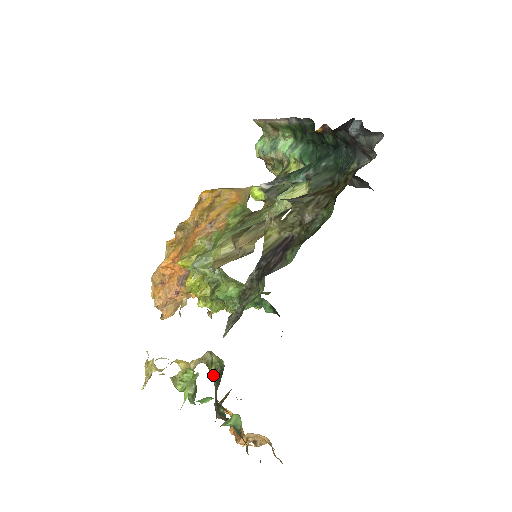
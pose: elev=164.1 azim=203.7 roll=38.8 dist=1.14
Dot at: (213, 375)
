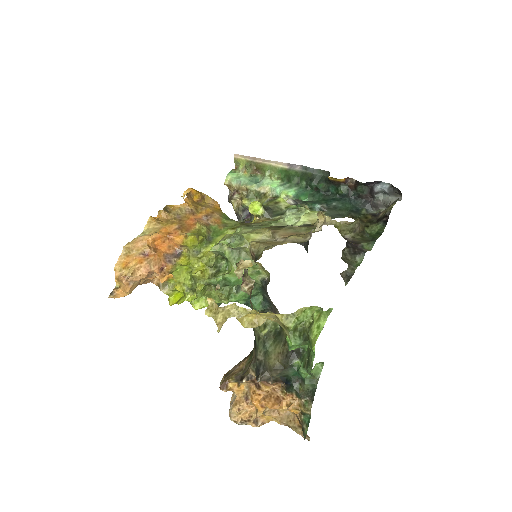
Dot at: (264, 337)
